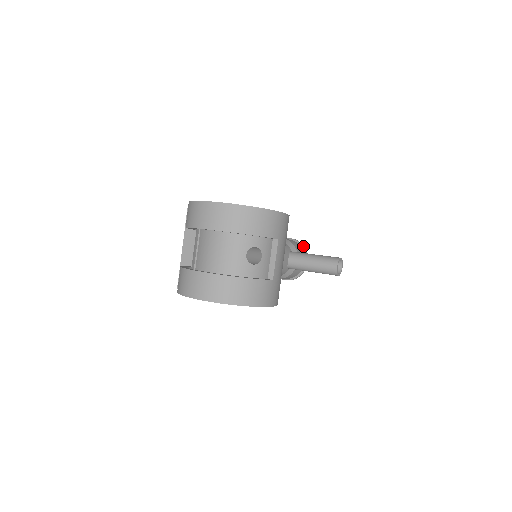
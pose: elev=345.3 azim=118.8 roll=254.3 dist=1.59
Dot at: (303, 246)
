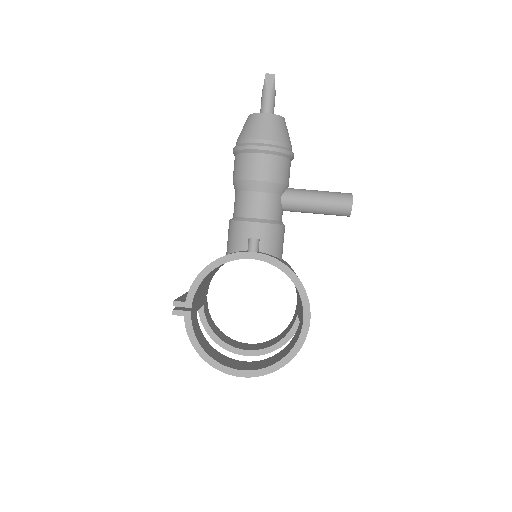
Dot at: (285, 154)
